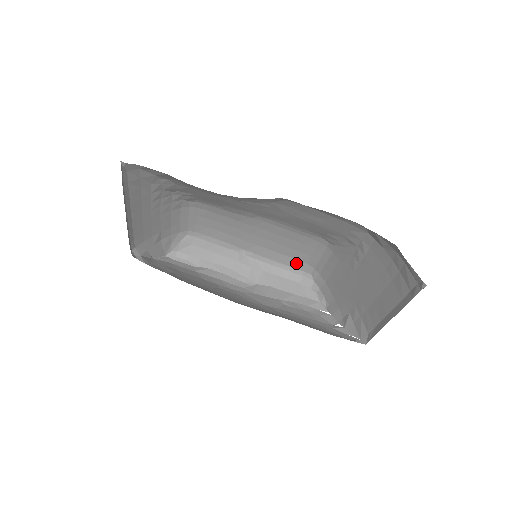
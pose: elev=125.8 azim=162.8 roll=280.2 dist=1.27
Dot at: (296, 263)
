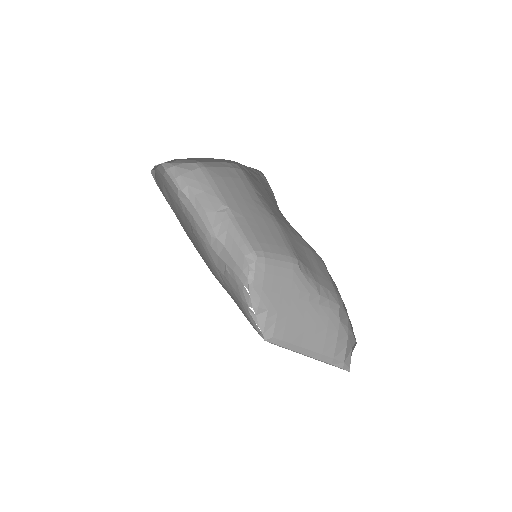
Dot at: (256, 244)
